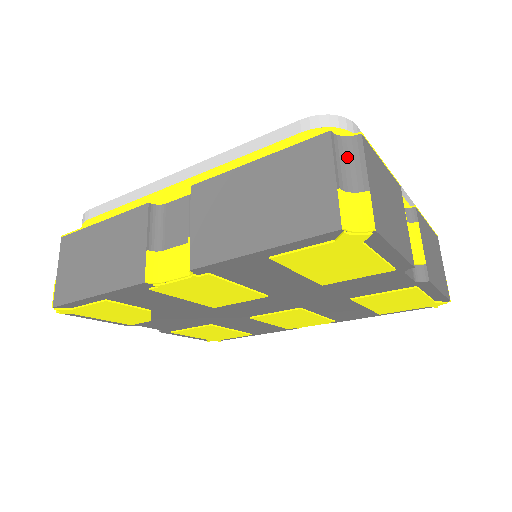
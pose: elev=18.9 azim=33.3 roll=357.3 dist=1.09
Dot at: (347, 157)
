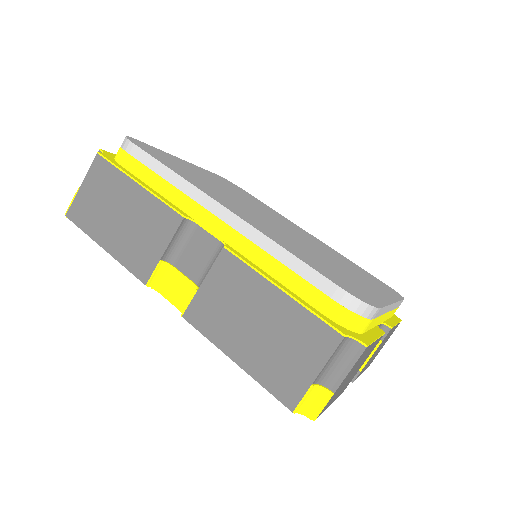
Dot at: (341, 357)
